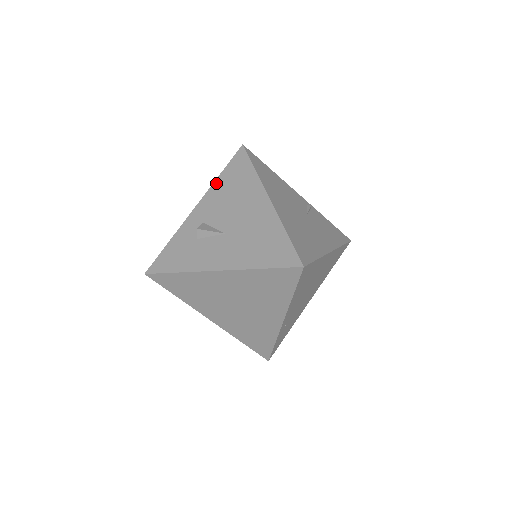
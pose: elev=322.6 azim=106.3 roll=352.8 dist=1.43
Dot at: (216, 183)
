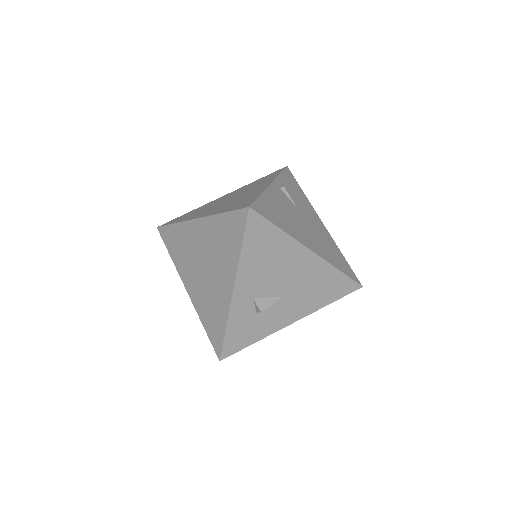
Dot at: (243, 260)
